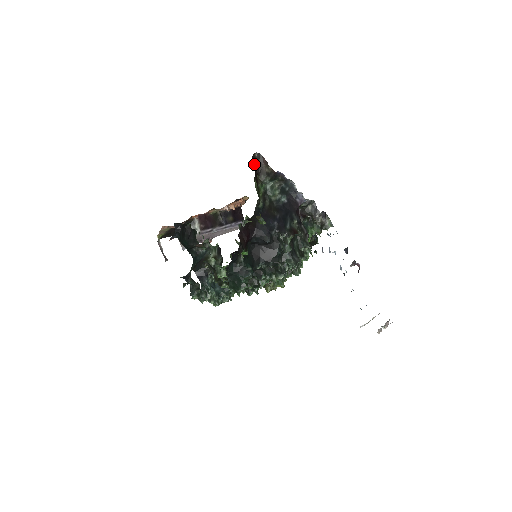
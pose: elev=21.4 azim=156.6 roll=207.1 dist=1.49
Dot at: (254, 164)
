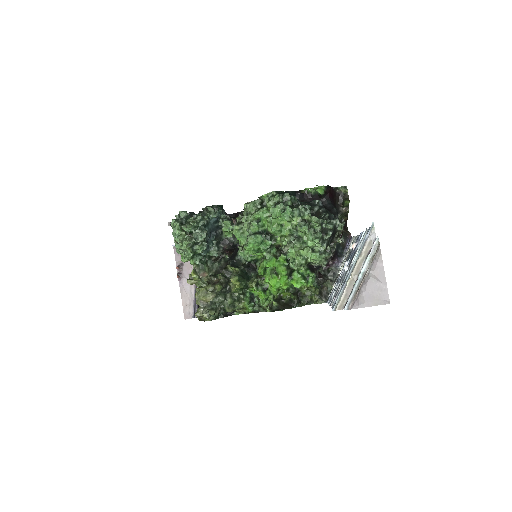
Dot at: occluded
